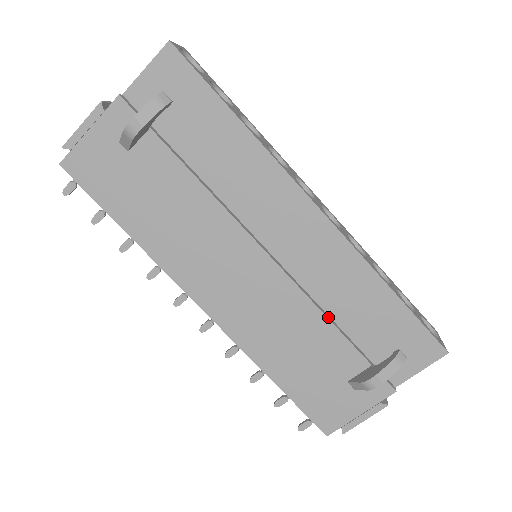
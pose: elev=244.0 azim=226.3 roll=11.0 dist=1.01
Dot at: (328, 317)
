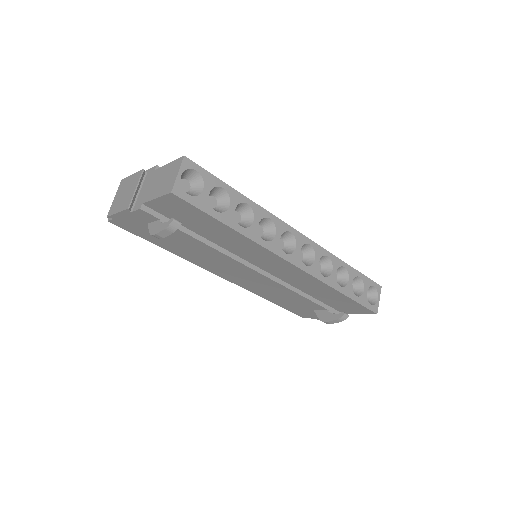
Dot at: (302, 294)
